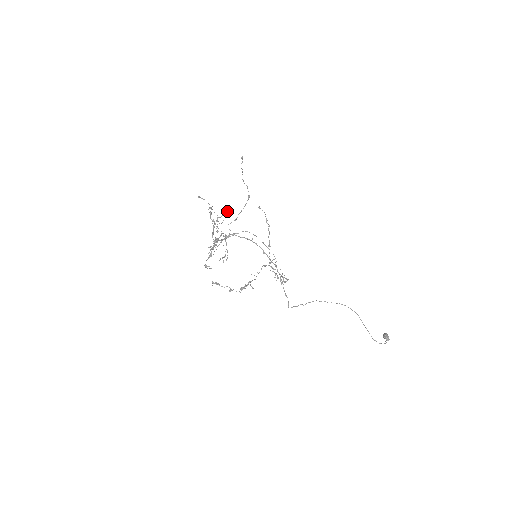
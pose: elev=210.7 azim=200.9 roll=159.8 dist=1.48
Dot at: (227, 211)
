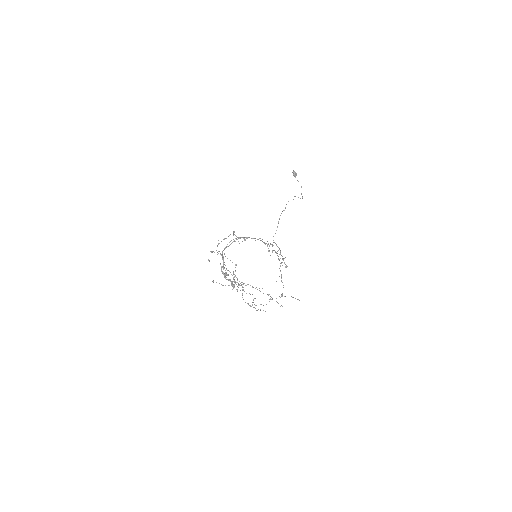
Dot at: occluded
